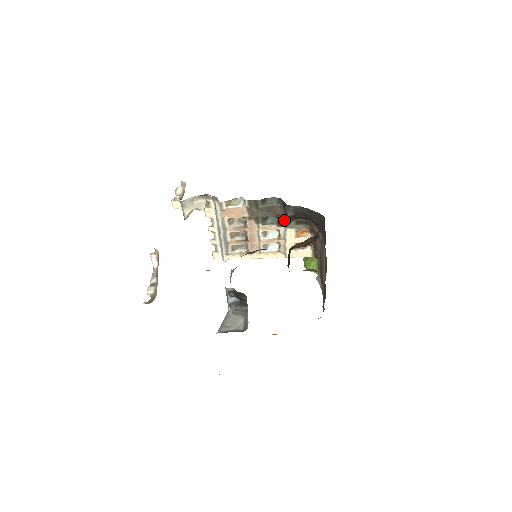
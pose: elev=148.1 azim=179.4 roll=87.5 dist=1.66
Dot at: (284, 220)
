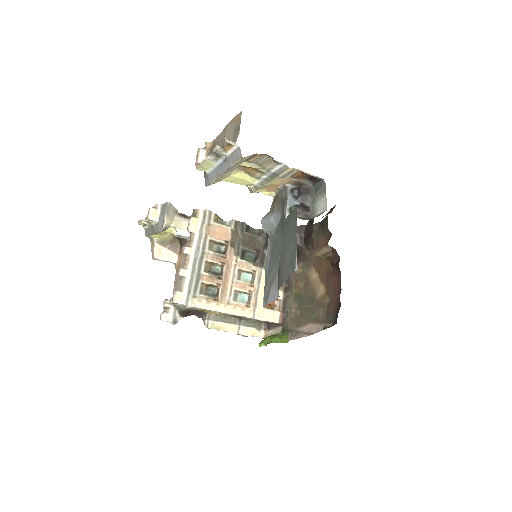
Dot at: (262, 257)
